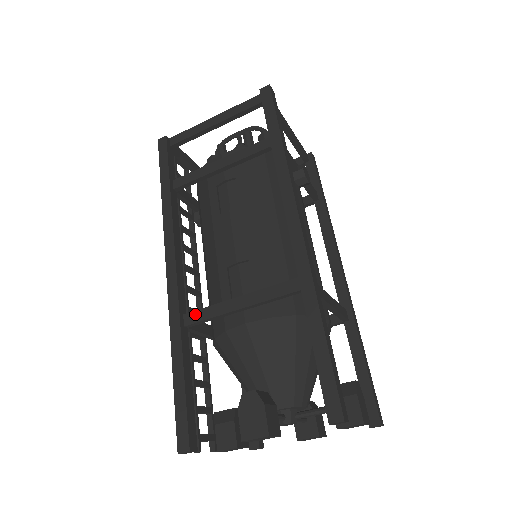
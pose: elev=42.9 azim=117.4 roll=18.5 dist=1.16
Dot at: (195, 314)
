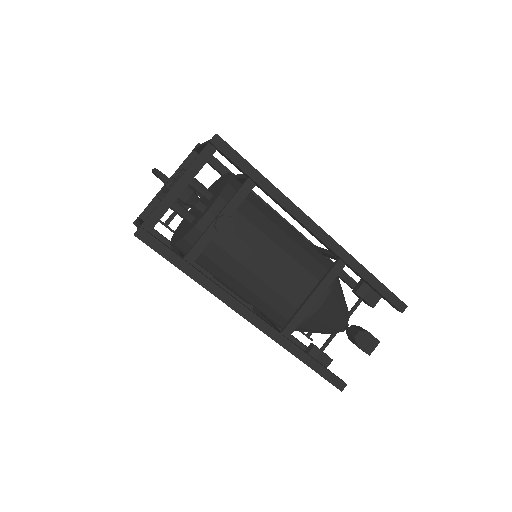
Dot at: occluded
